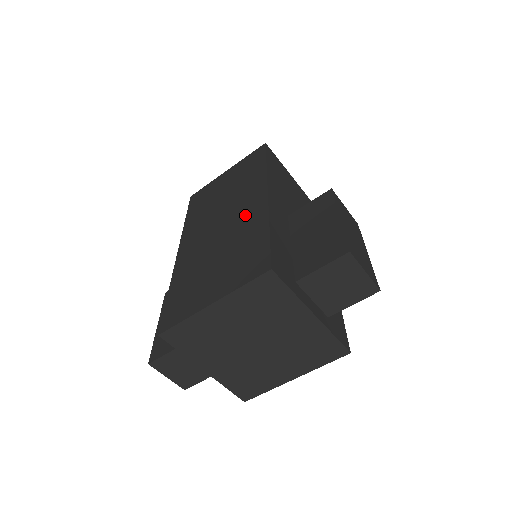
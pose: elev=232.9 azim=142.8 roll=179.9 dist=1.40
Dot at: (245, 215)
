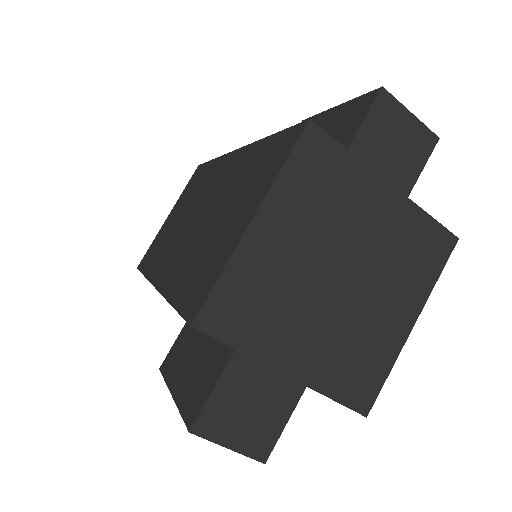
Dot at: (223, 178)
